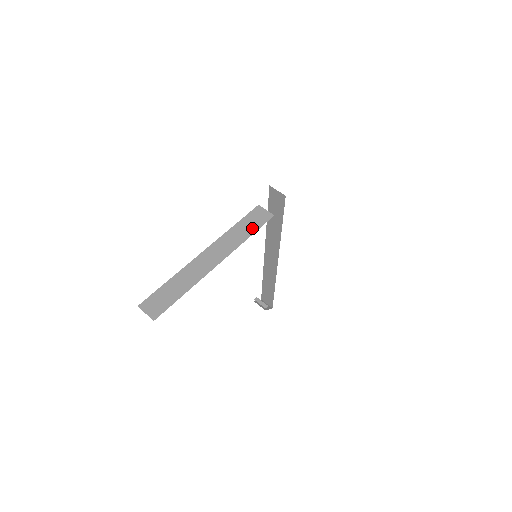
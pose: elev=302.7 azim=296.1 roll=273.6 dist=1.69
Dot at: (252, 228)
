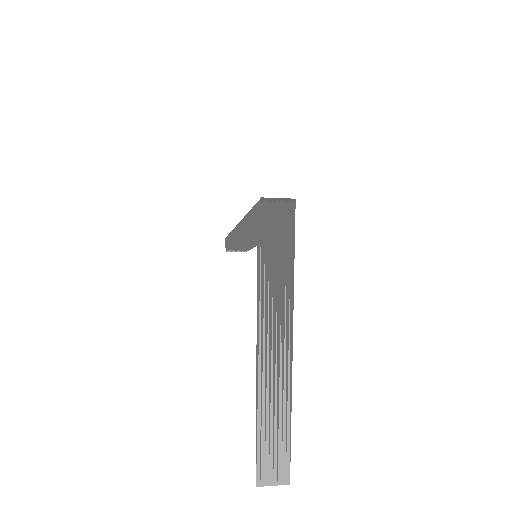
Dot at: occluded
